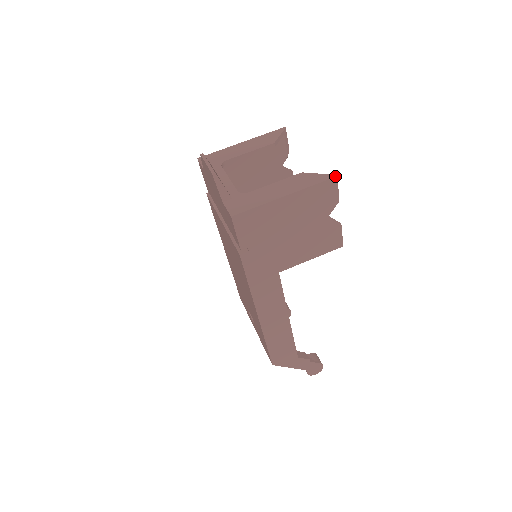
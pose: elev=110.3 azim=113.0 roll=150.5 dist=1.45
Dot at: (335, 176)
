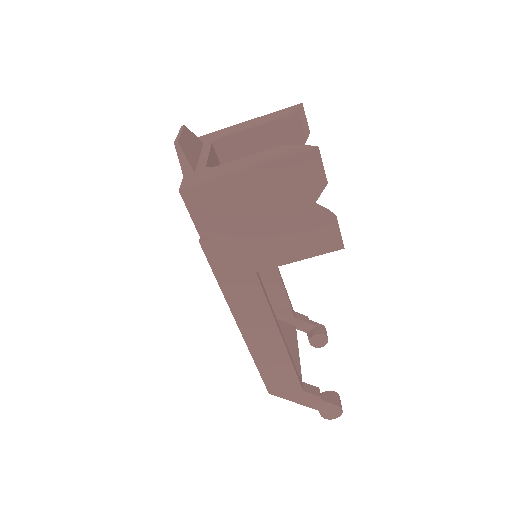
Dot at: (316, 147)
